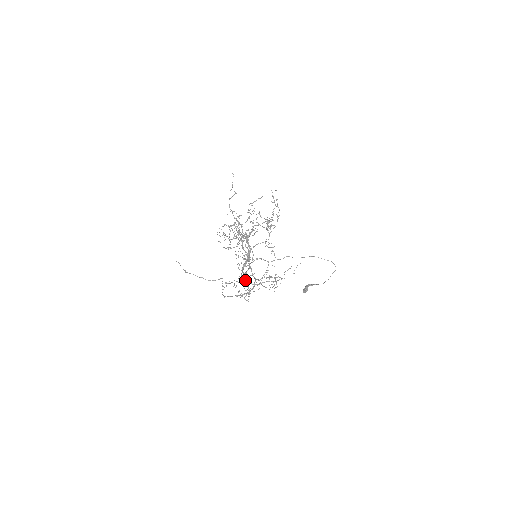
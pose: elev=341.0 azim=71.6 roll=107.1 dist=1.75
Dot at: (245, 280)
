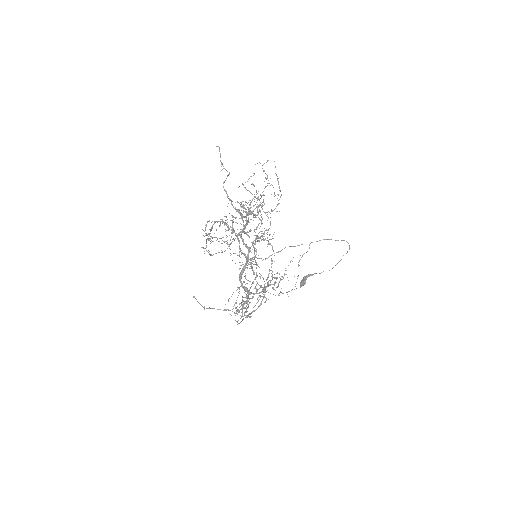
Dot at: occluded
